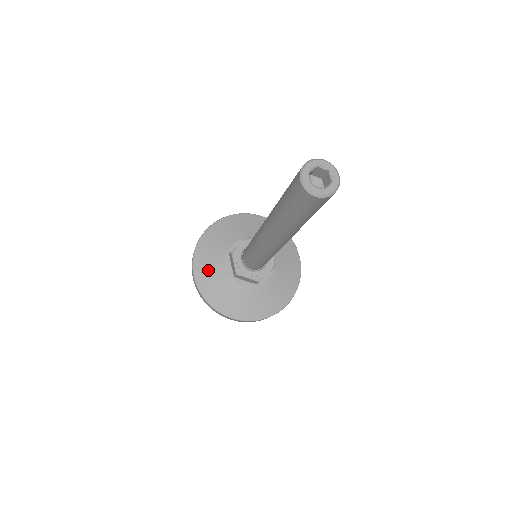
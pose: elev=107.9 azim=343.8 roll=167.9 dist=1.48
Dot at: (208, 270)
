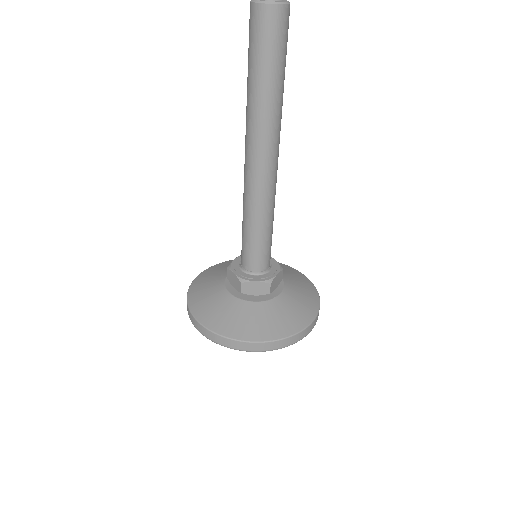
Dot at: (208, 303)
